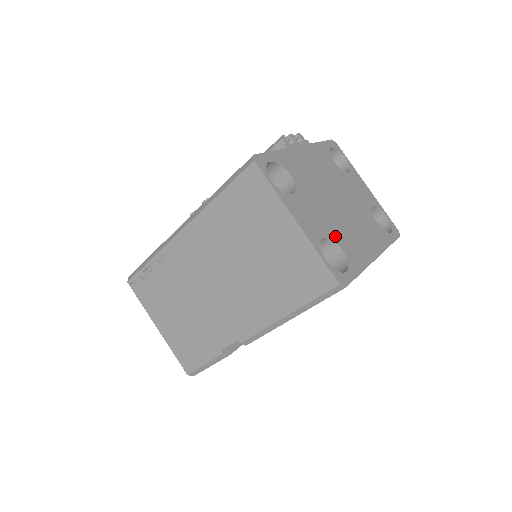
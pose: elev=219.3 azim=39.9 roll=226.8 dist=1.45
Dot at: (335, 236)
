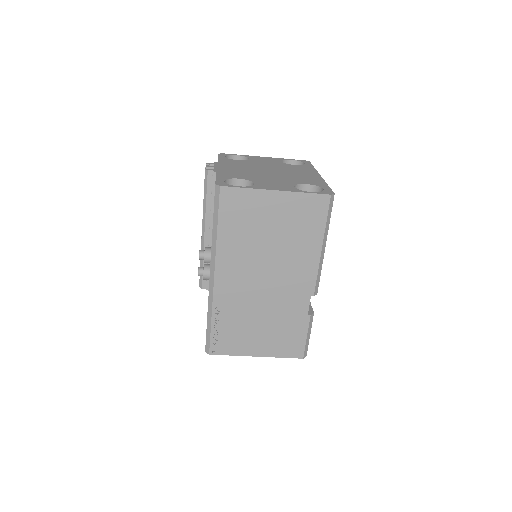
Dot at: (295, 182)
